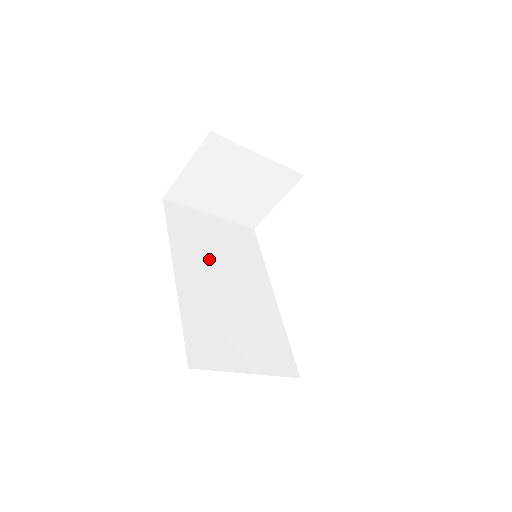
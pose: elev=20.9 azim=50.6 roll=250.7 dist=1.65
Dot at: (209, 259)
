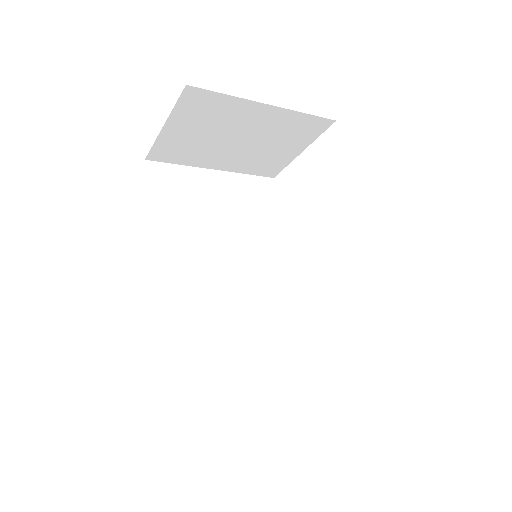
Dot at: (204, 243)
